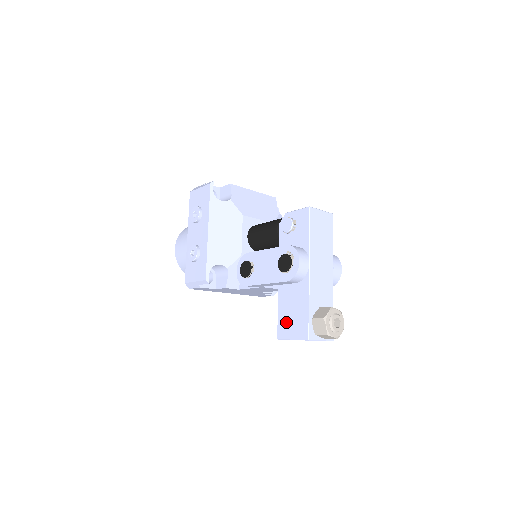
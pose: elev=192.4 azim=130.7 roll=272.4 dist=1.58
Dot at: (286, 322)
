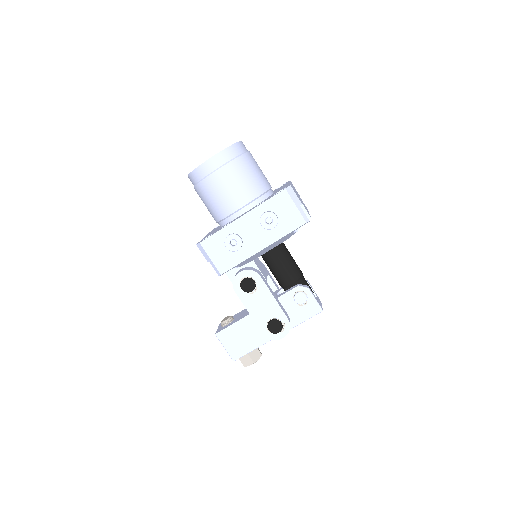
Dot at: (232, 336)
